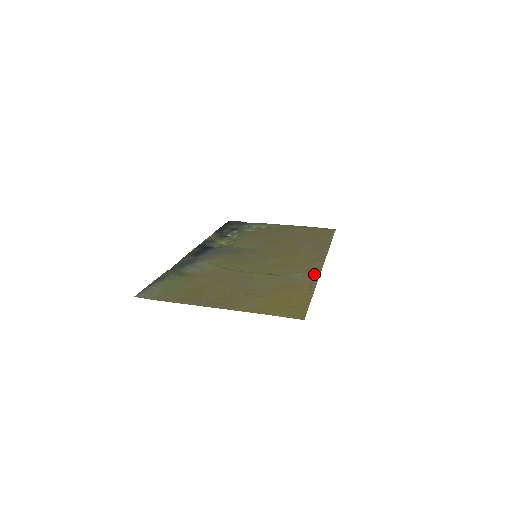
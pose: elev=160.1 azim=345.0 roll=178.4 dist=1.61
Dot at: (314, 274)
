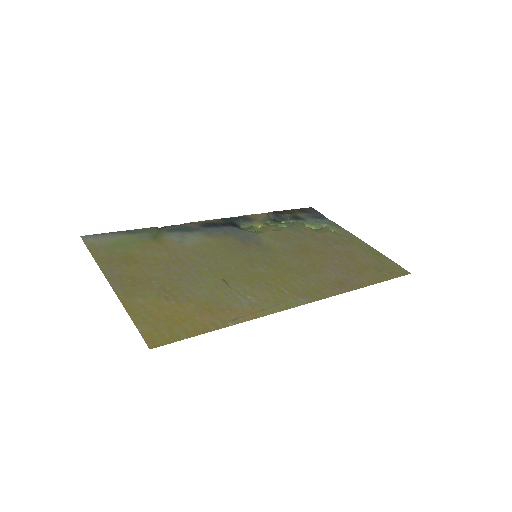
Dot at: (268, 309)
